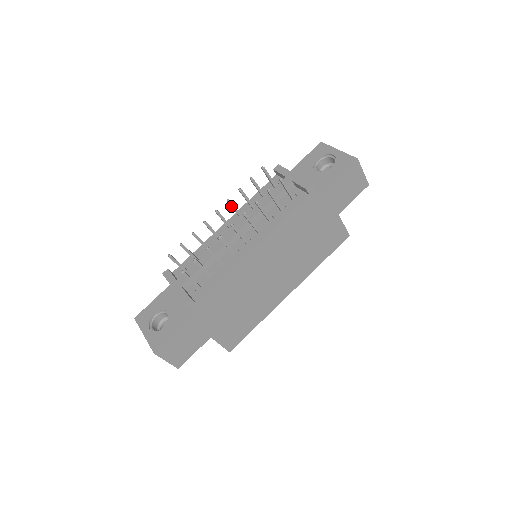
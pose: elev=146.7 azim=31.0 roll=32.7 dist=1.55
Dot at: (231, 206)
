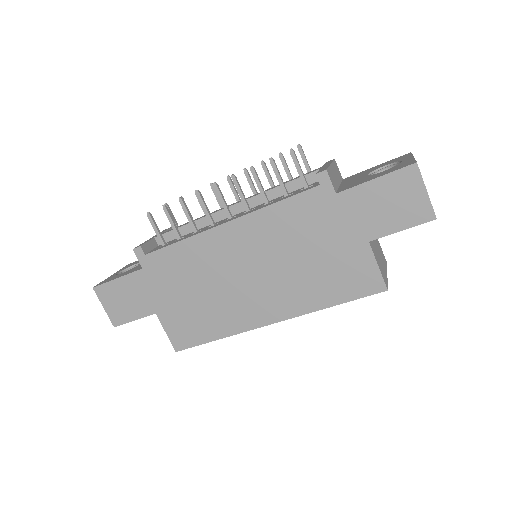
Dot at: (247, 179)
